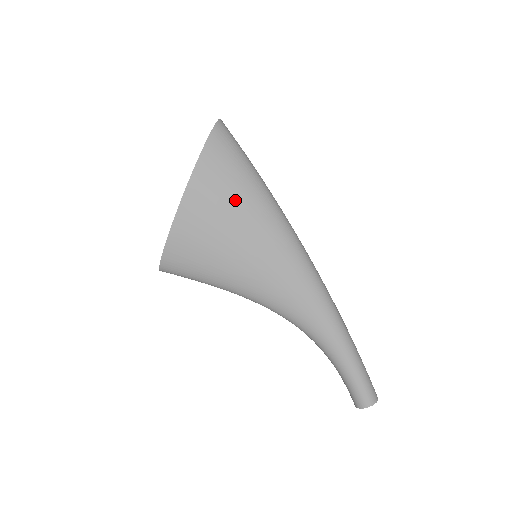
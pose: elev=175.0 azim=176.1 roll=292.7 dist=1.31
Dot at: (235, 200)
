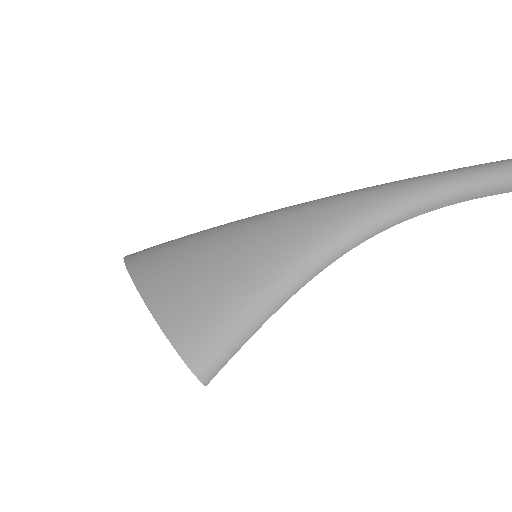
Dot at: (185, 250)
